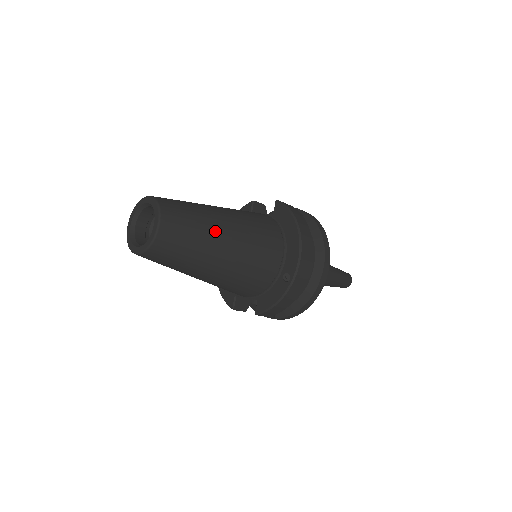
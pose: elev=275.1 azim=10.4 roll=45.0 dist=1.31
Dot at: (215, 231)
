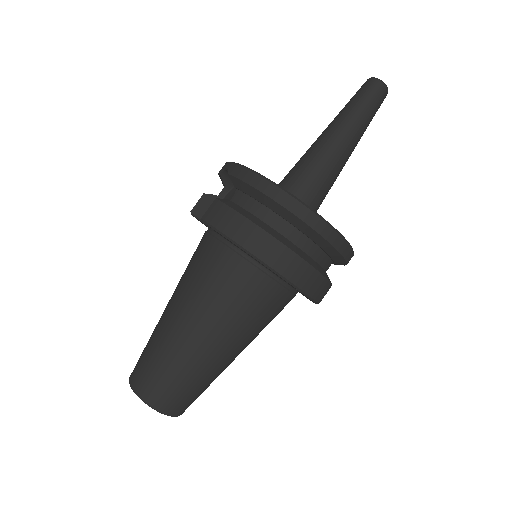
Dot at: (196, 355)
